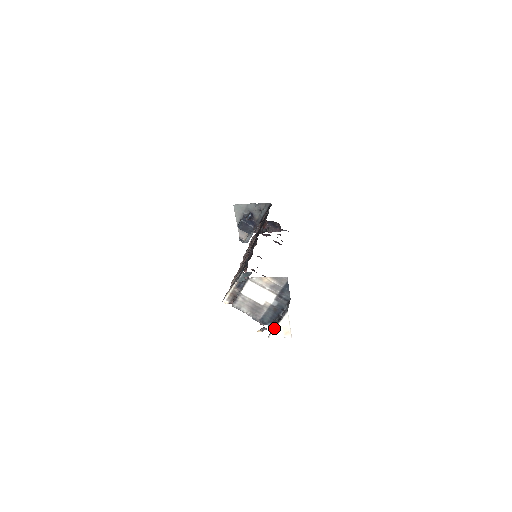
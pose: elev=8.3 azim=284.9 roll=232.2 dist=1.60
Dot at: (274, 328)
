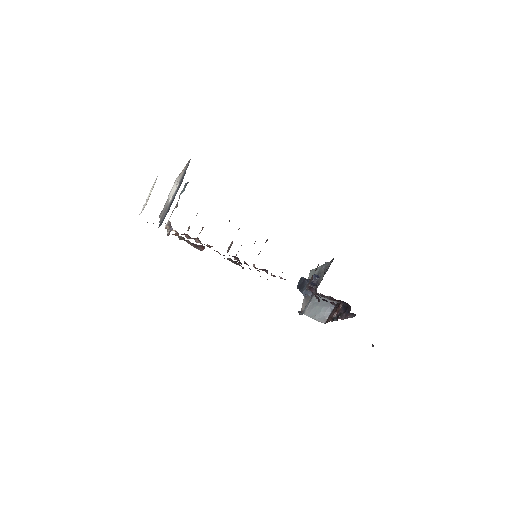
Dot at: occluded
